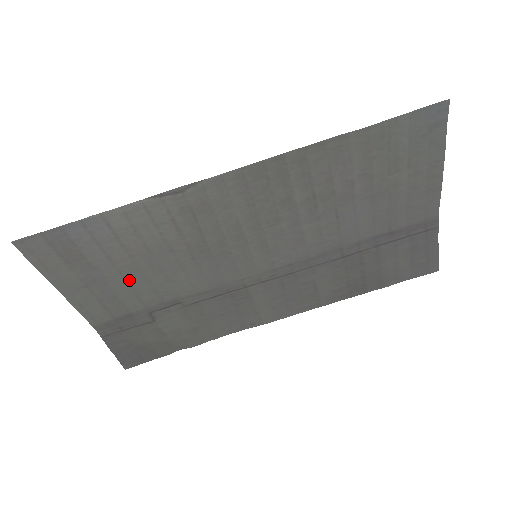
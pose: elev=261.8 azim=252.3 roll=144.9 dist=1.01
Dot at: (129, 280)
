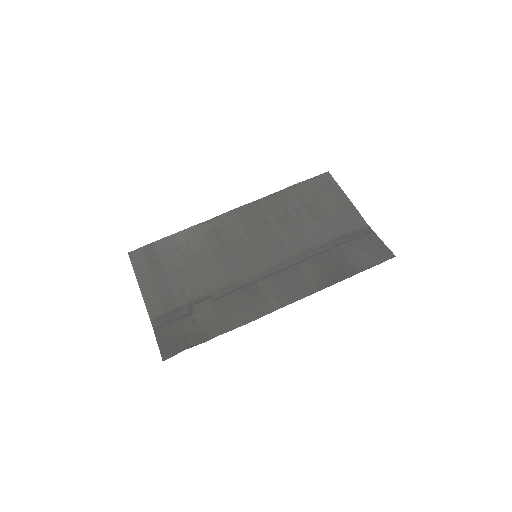
Dot at: (180, 278)
